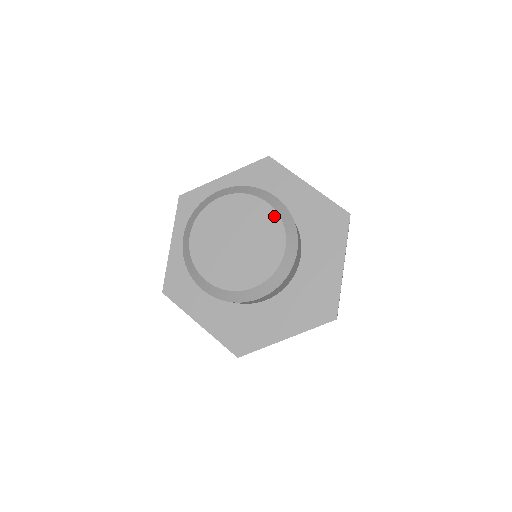
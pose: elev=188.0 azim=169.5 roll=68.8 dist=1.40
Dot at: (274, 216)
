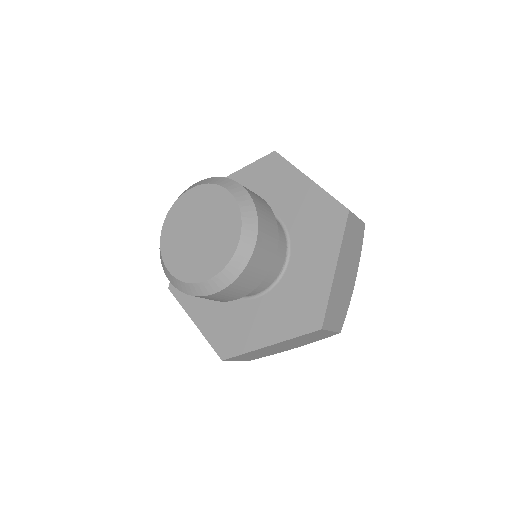
Dot at: (234, 206)
